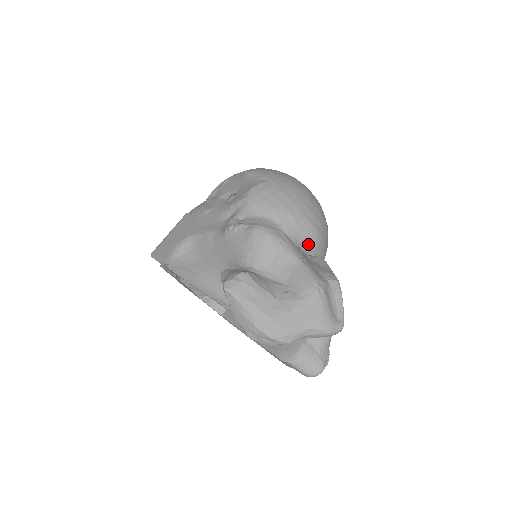
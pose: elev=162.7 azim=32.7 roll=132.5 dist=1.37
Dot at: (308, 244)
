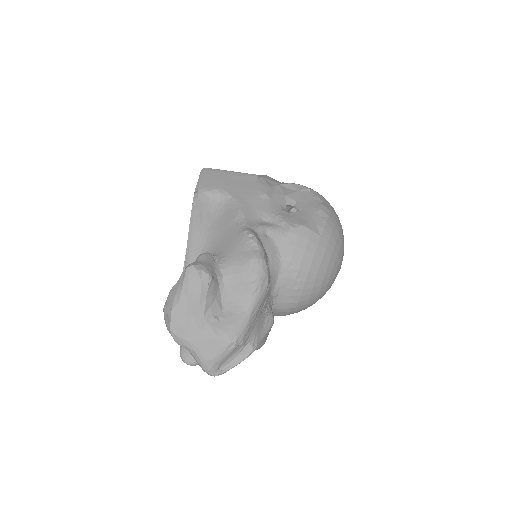
Dot at: (282, 301)
